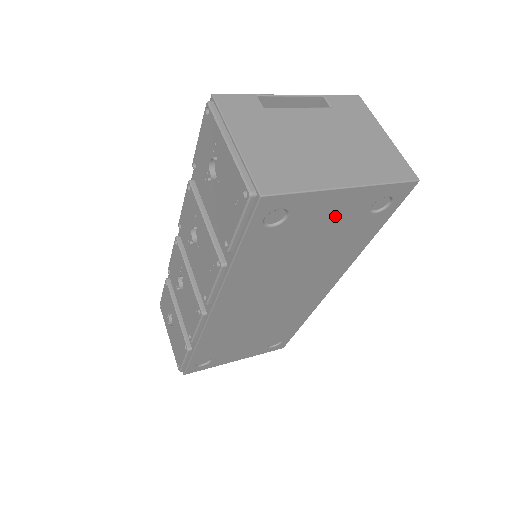
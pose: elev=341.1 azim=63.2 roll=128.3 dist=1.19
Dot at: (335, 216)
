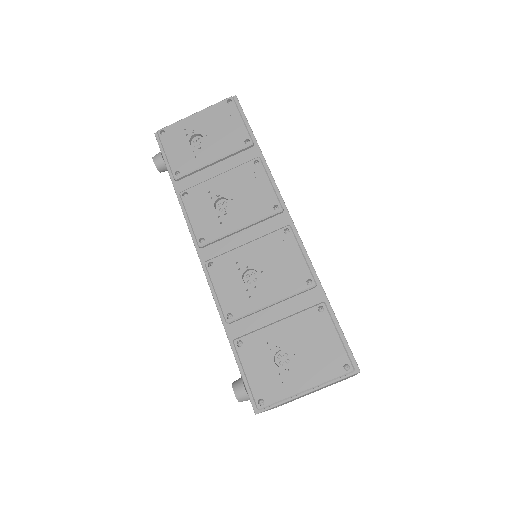
Dot at: occluded
